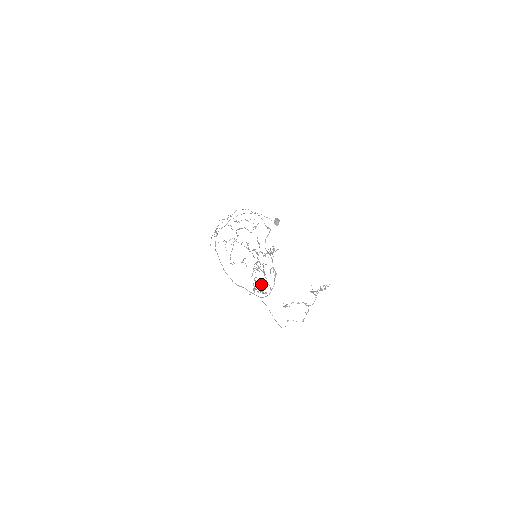
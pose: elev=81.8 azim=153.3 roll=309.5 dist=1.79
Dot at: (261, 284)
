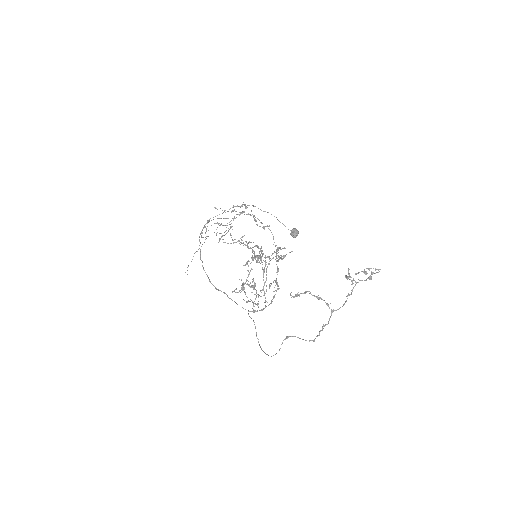
Dot at: (255, 283)
